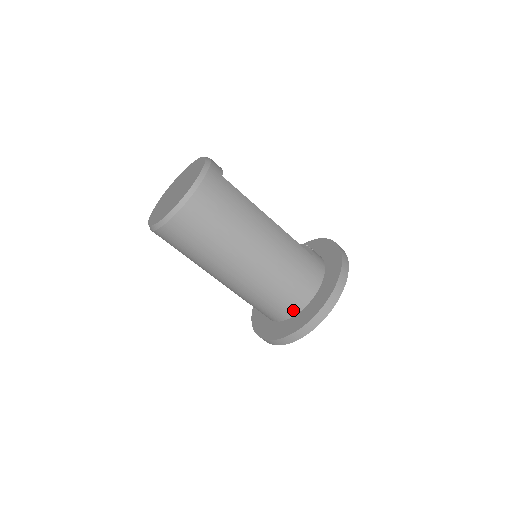
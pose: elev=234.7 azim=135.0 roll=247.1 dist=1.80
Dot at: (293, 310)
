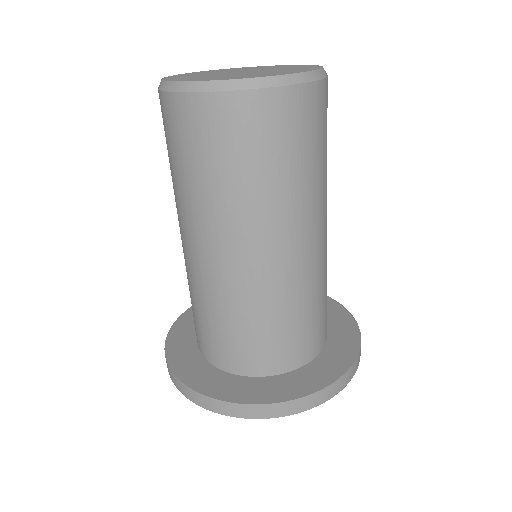
Dot at: (250, 367)
